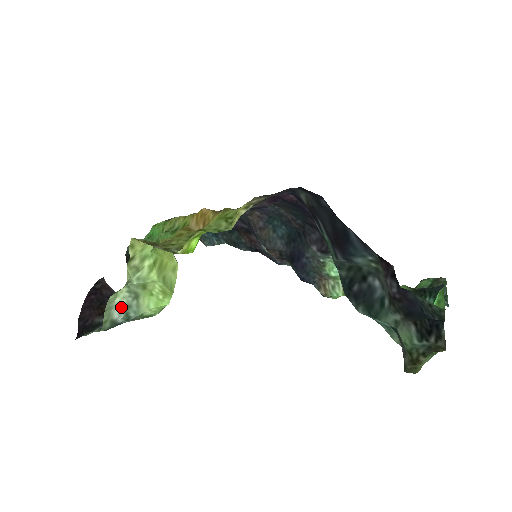
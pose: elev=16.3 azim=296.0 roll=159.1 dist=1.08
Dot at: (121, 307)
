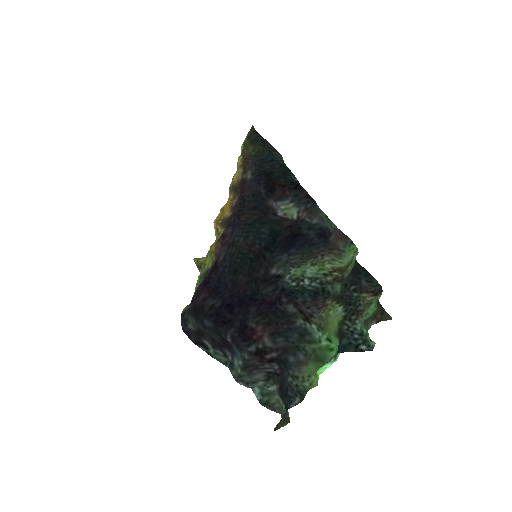
Dot at: occluded
